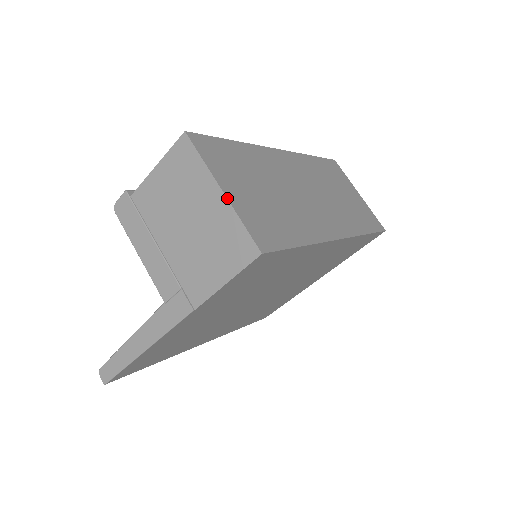
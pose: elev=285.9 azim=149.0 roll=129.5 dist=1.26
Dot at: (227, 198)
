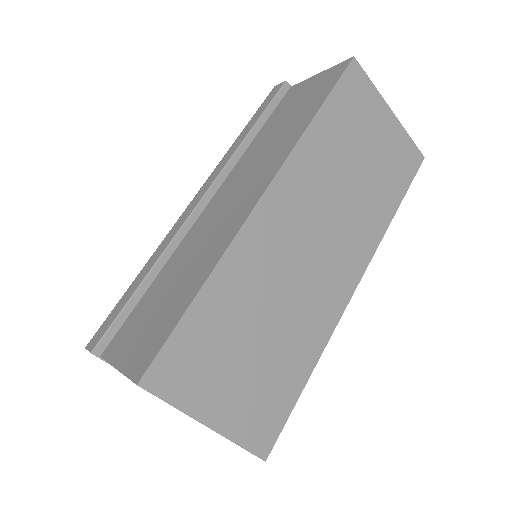
Dot at: occluded
